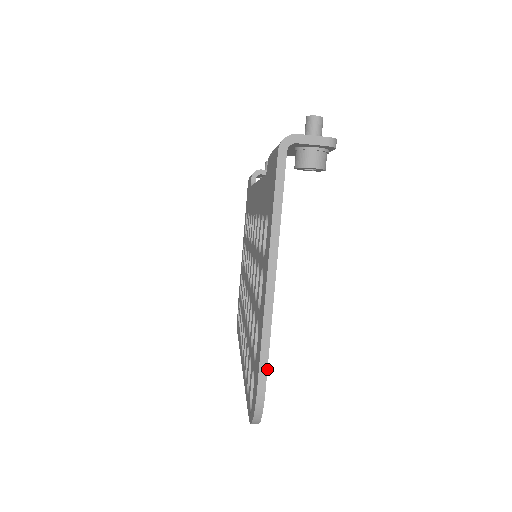
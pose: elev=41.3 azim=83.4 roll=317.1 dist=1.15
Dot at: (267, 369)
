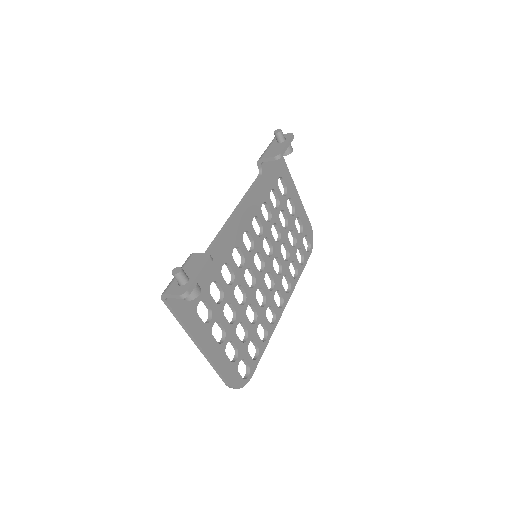
Dot at: (223, 378)
